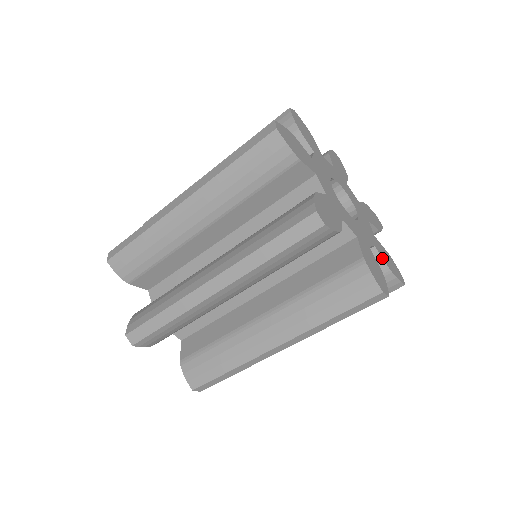
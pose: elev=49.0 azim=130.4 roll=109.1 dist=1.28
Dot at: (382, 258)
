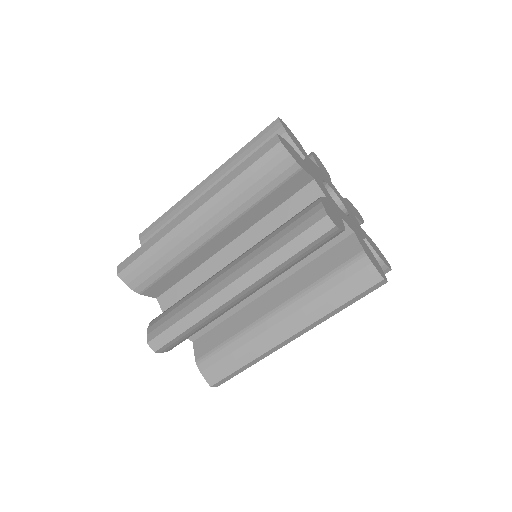
Dot at: (359, 242)
